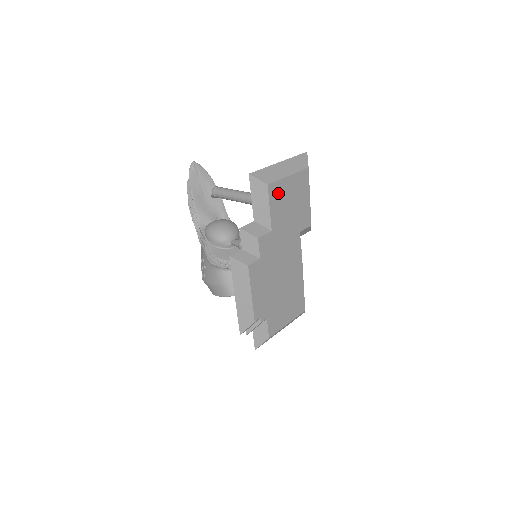
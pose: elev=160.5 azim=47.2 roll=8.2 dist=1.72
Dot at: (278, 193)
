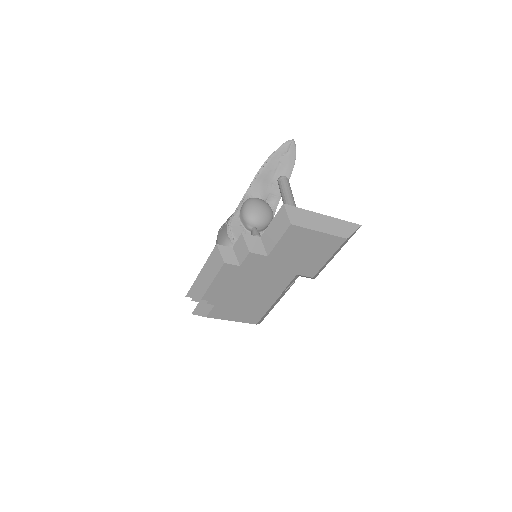
Dot at: (297, 236)
